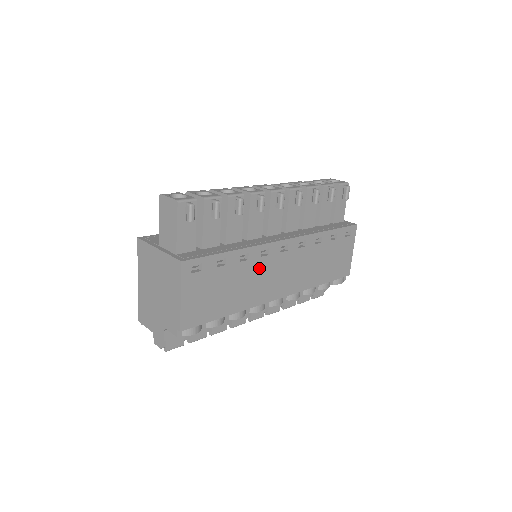
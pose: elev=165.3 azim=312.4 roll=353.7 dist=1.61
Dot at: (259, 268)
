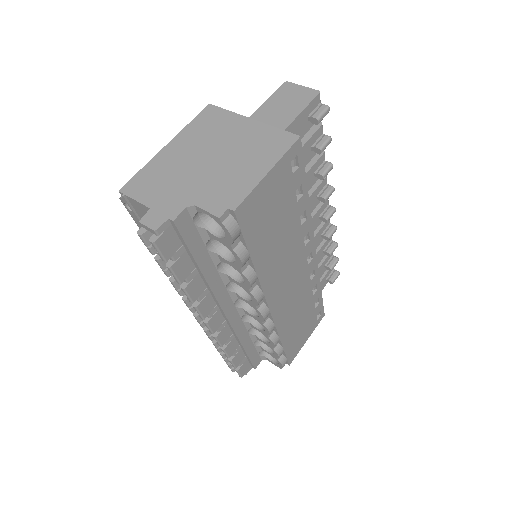
Dot at: (295, 249)
